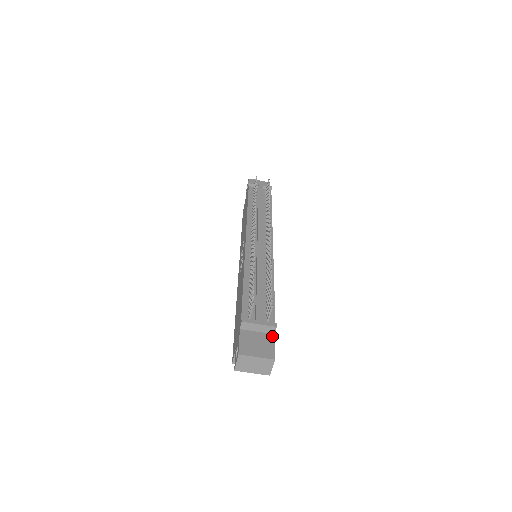
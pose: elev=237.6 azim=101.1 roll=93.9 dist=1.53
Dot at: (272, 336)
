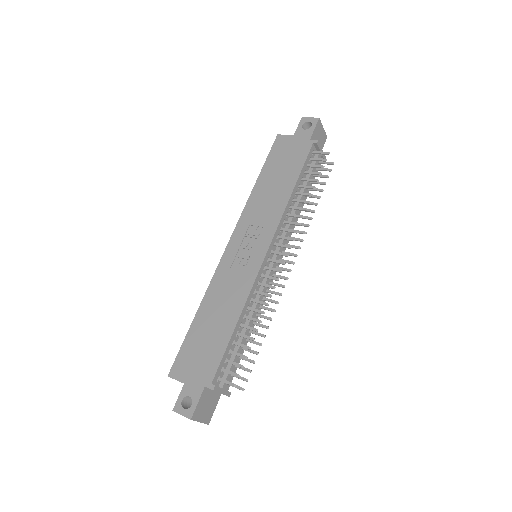
Dot at: (219, 396)
